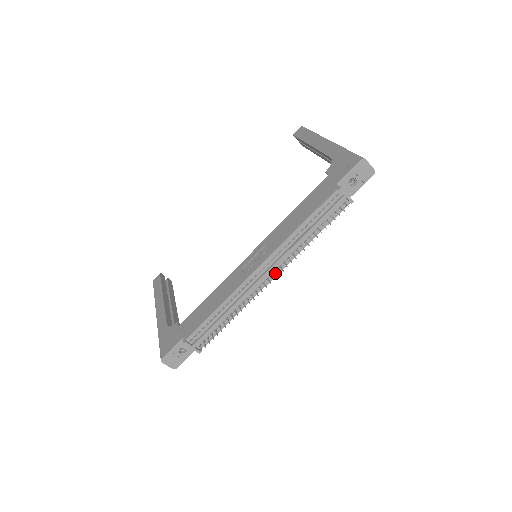
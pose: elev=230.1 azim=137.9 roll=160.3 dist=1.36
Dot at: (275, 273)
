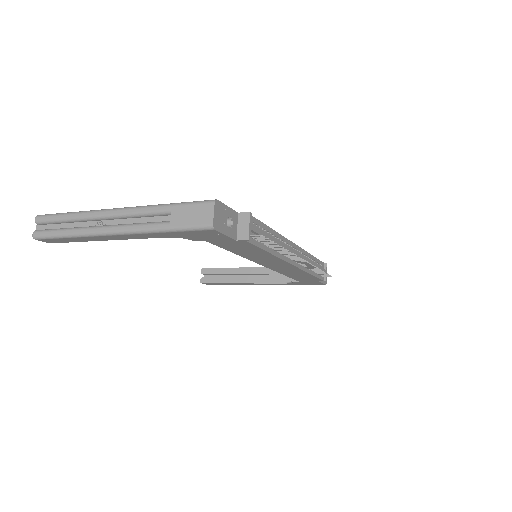
Dot at: (296, 263)
